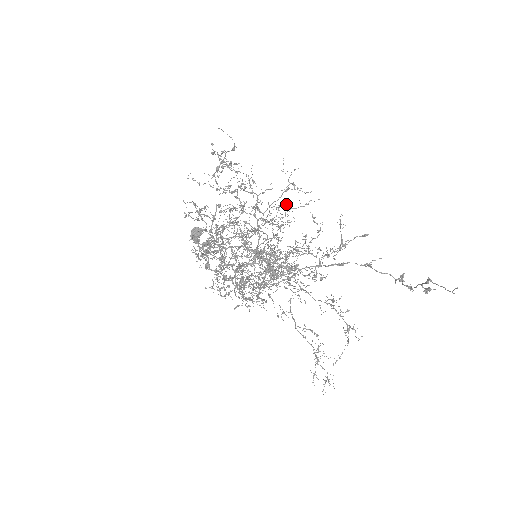
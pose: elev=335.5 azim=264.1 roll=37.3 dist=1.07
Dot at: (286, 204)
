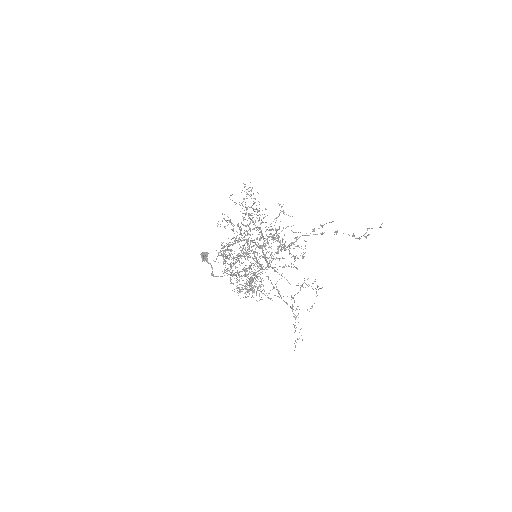
Dot at: (273, 230)
